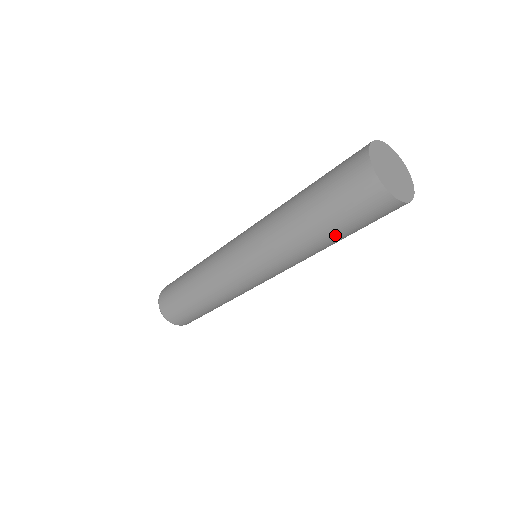
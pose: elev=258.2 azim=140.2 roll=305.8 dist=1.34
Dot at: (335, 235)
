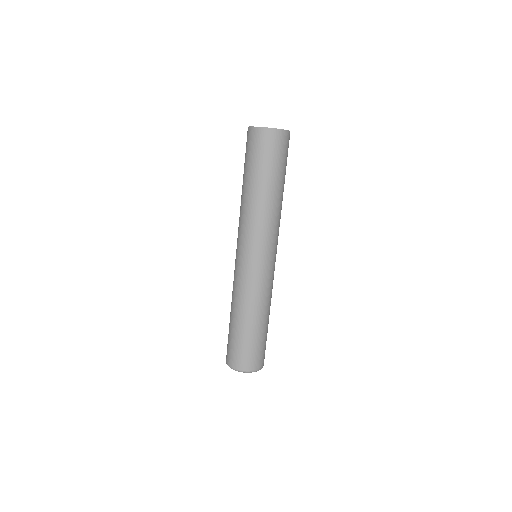
Dot at: (277, 180)
